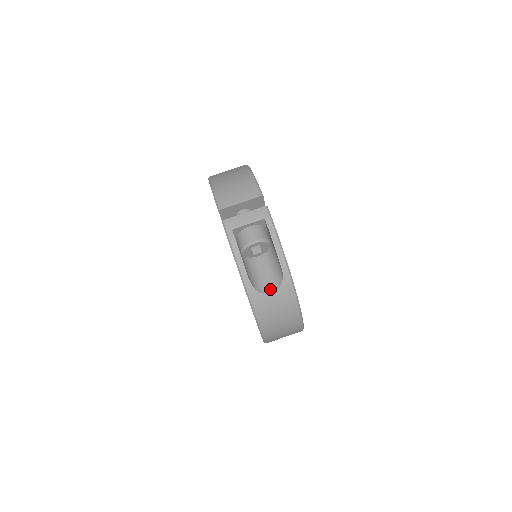
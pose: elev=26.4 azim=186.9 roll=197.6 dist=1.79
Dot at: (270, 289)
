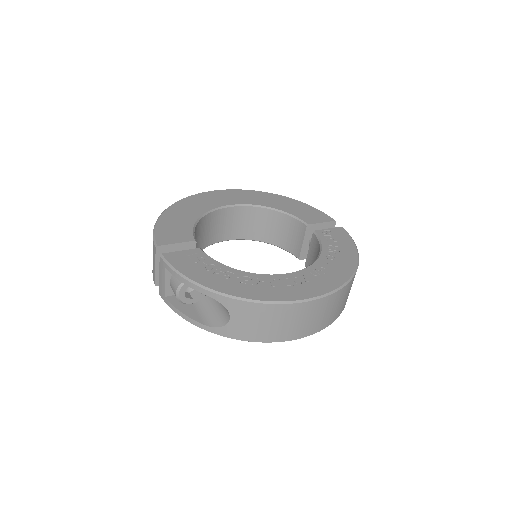
Dot at: (227, 315)
